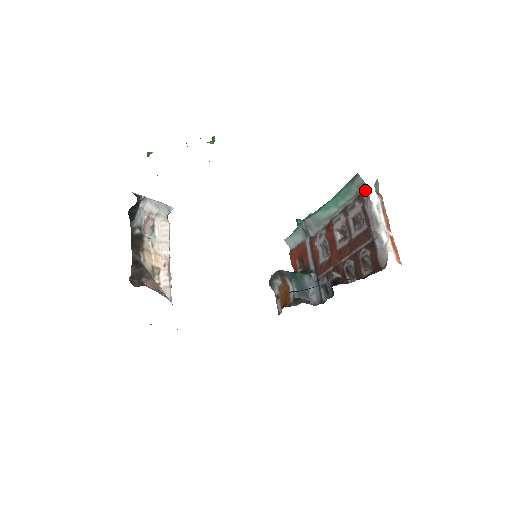
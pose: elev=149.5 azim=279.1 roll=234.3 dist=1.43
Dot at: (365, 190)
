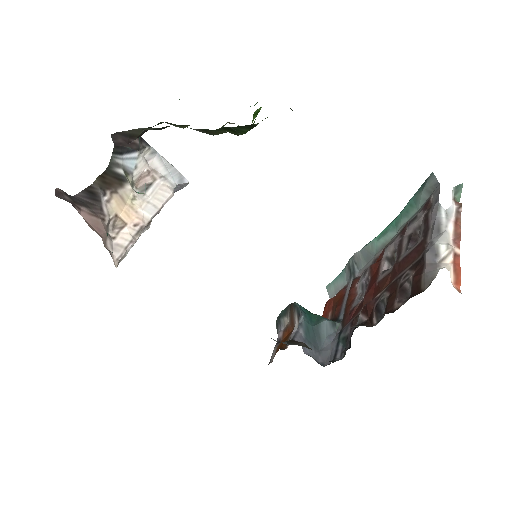
Dot at: (436, 192)
